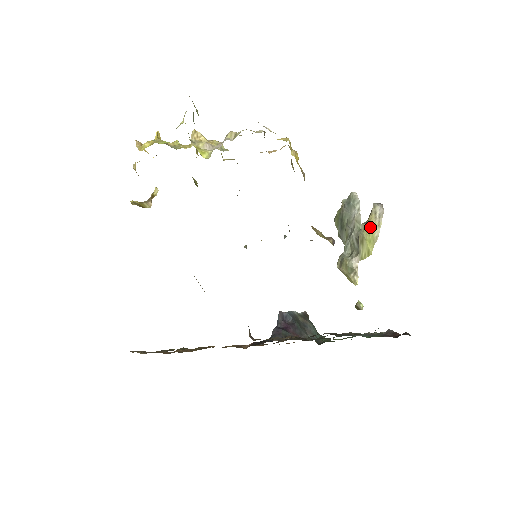
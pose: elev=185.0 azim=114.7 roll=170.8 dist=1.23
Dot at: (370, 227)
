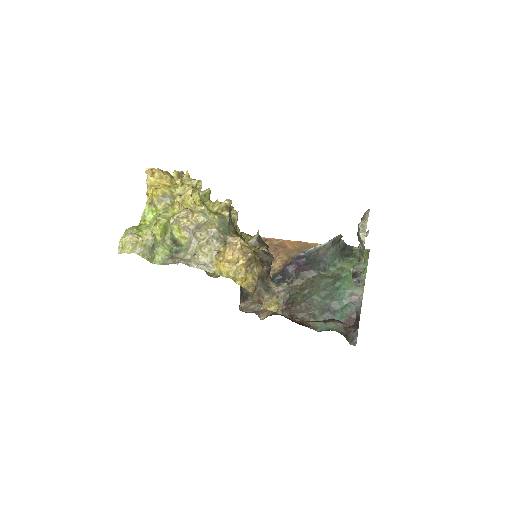
Dot at: occluded
